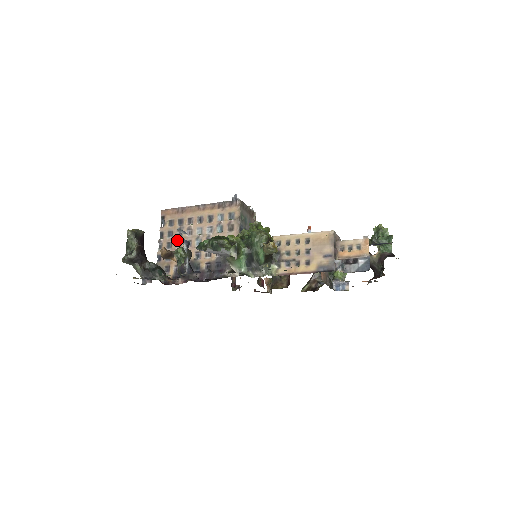
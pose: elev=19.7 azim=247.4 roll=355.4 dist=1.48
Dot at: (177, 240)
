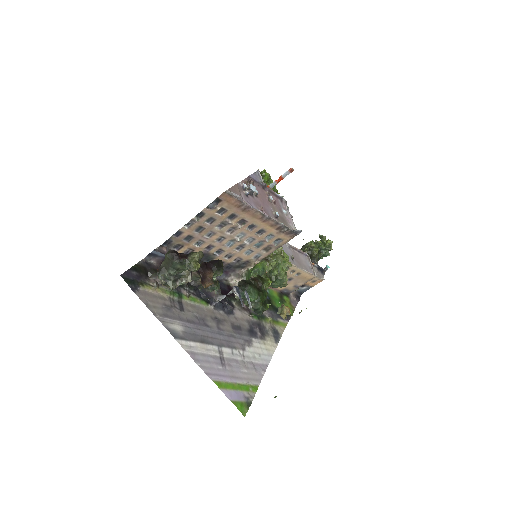
Dot at: (213, 230)
